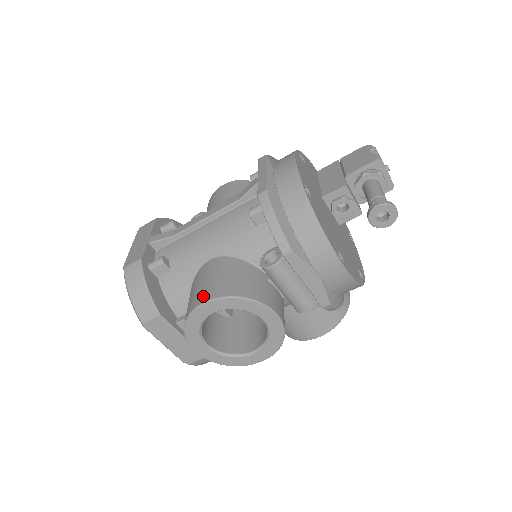
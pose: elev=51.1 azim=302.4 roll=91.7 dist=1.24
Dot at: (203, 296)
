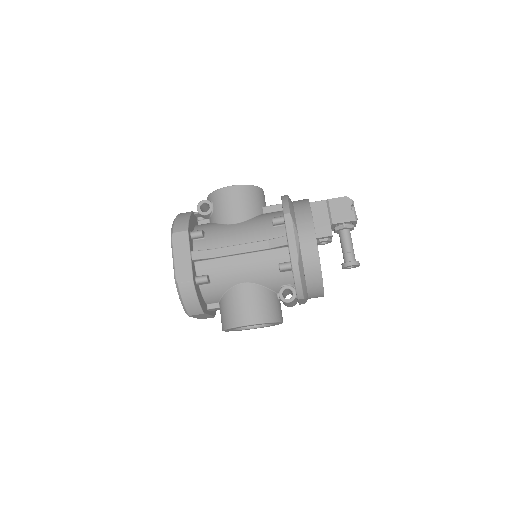
Dot at: (246, 319)
